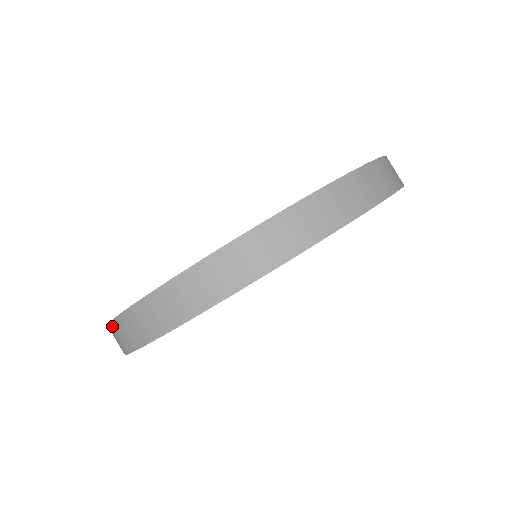
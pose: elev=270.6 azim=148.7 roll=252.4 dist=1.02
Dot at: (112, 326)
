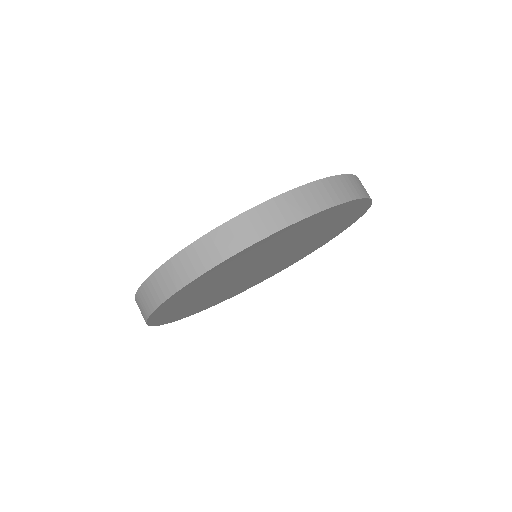
Dot at: (150, 281)
